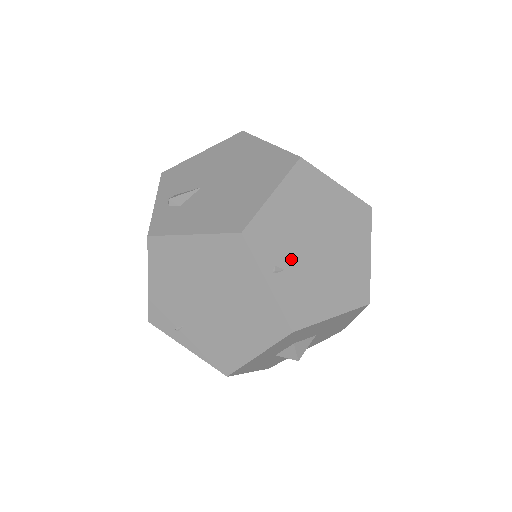
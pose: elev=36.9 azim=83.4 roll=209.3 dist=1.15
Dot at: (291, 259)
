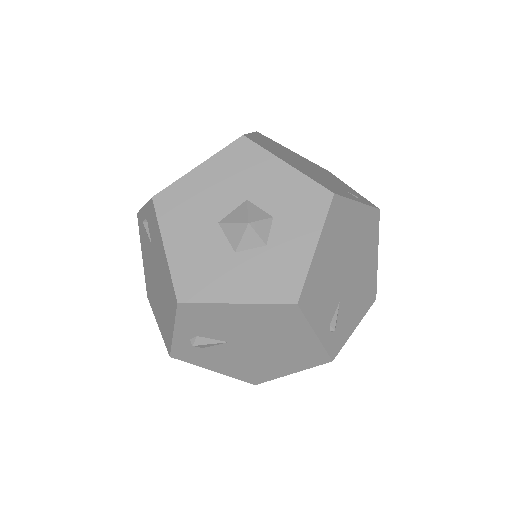
Dot at: occluded
